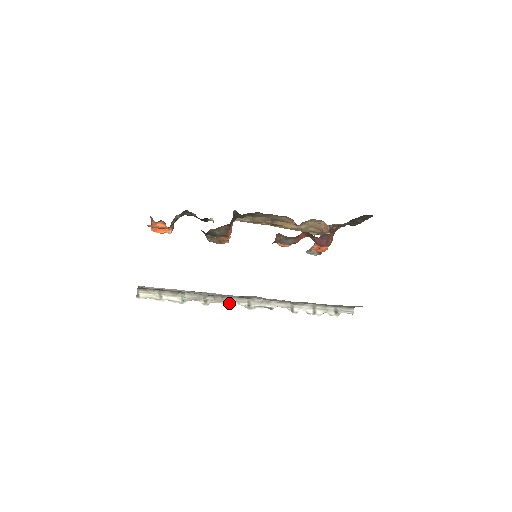
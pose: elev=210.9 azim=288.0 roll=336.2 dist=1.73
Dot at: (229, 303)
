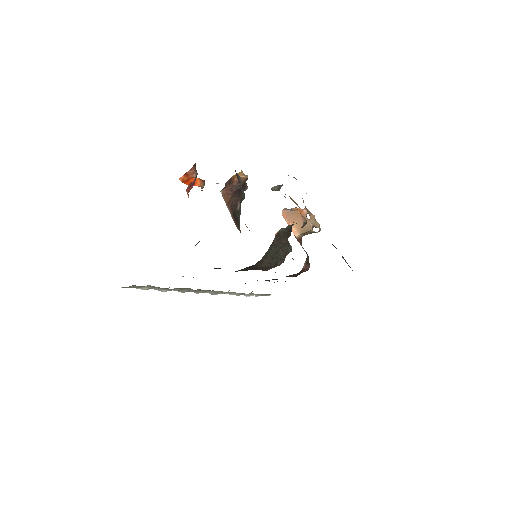
Dot at: (203, 292)
